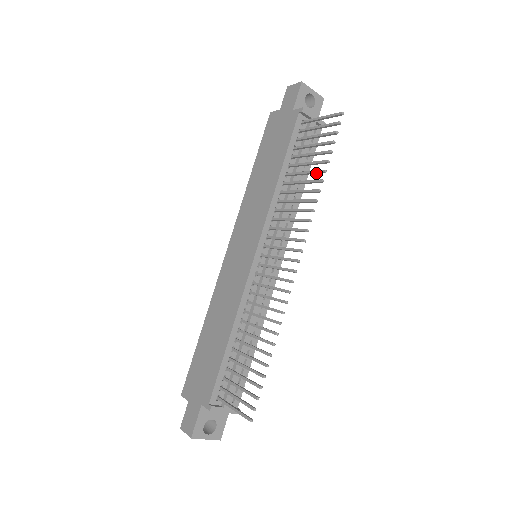
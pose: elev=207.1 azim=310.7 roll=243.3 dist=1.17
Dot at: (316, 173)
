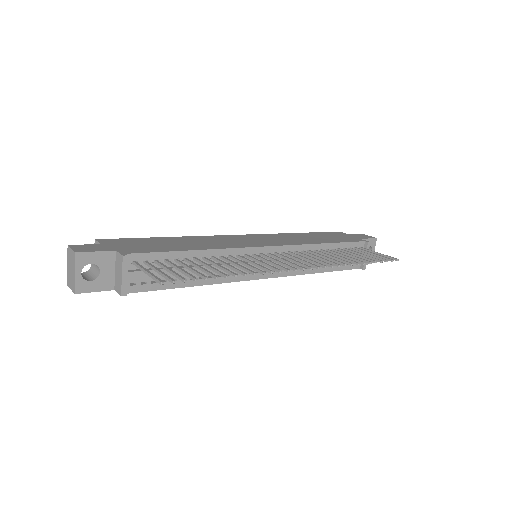
Dot at: (355, 260)
